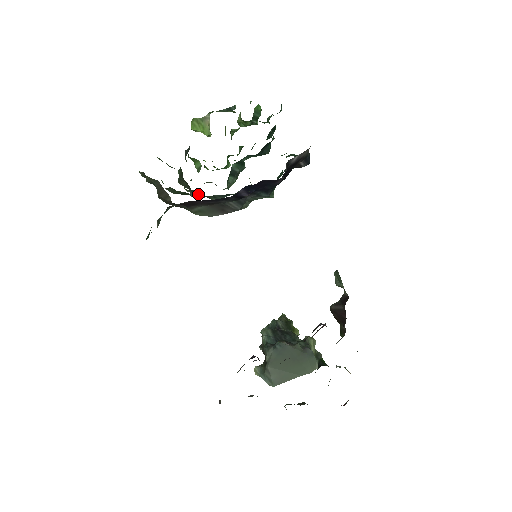
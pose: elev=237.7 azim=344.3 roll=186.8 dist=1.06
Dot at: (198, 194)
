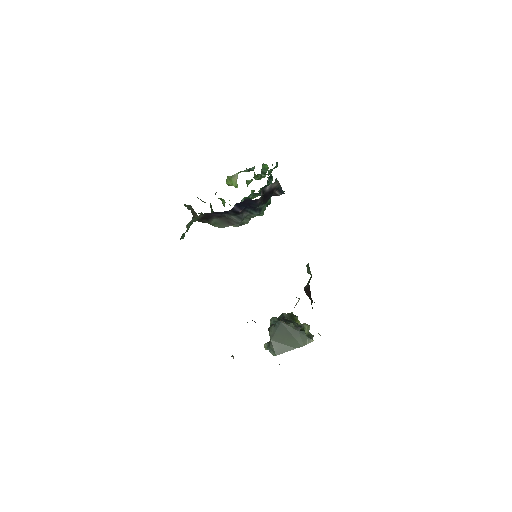
Dot at: occluded
